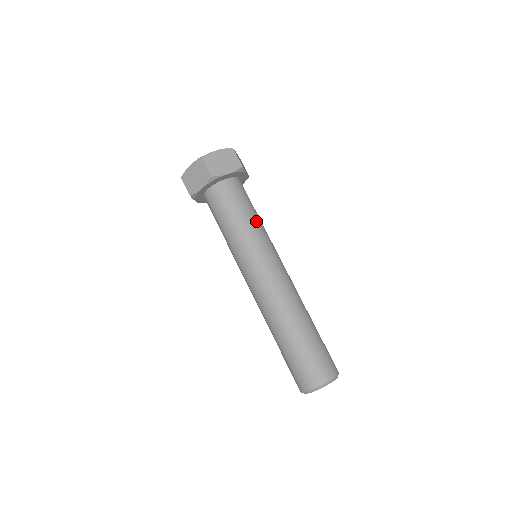
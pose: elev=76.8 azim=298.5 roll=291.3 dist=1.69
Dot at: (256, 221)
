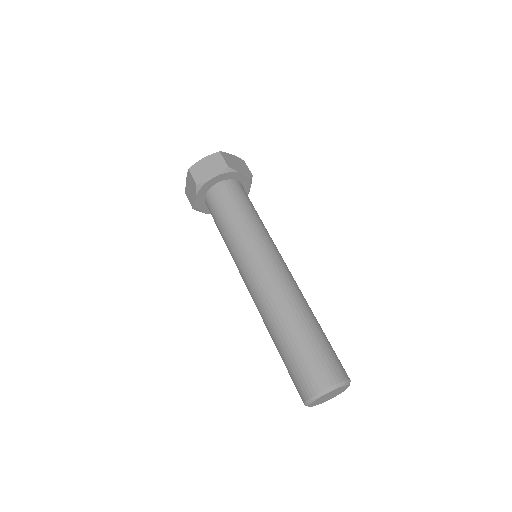
Dot at: (246, 219)
